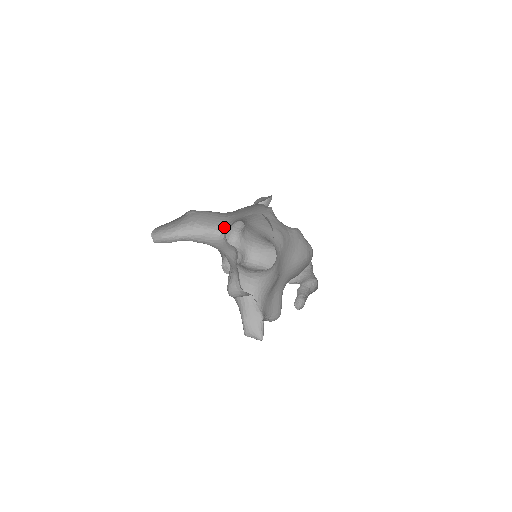
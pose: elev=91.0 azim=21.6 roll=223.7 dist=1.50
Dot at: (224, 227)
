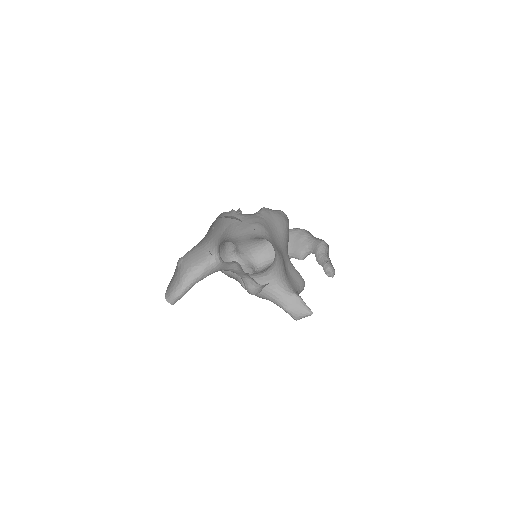
Dot at: (214, 253)
